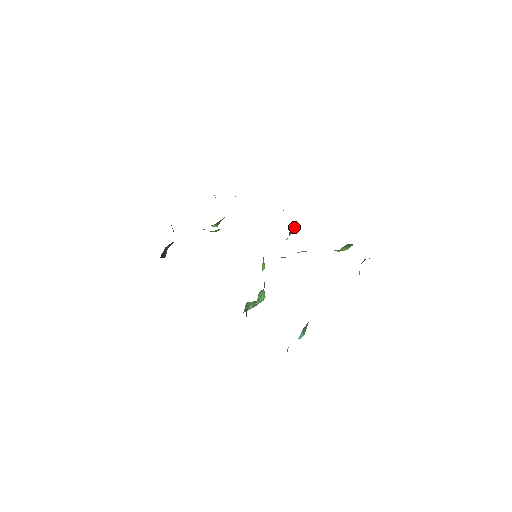
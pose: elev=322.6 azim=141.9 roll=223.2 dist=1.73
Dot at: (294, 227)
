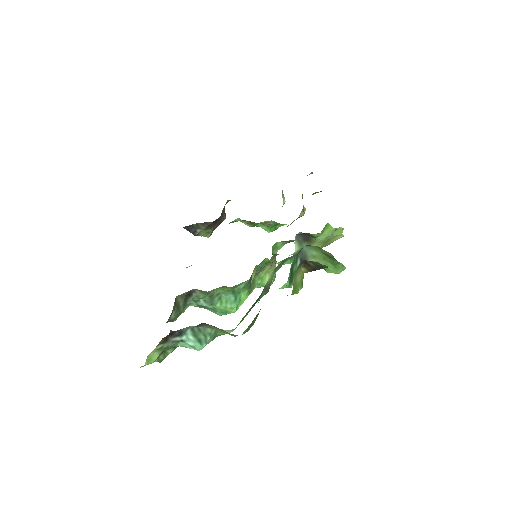
Dot at: (312, 236)
